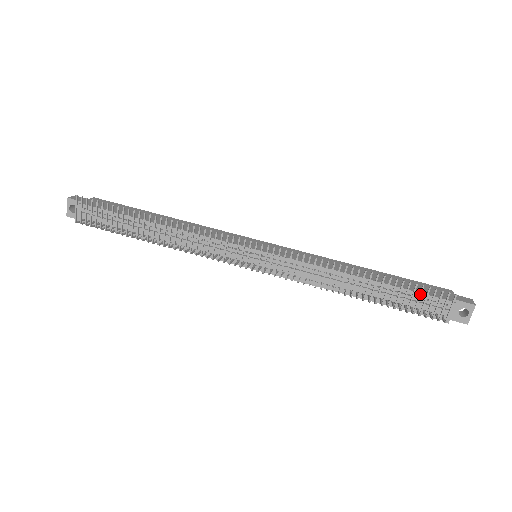
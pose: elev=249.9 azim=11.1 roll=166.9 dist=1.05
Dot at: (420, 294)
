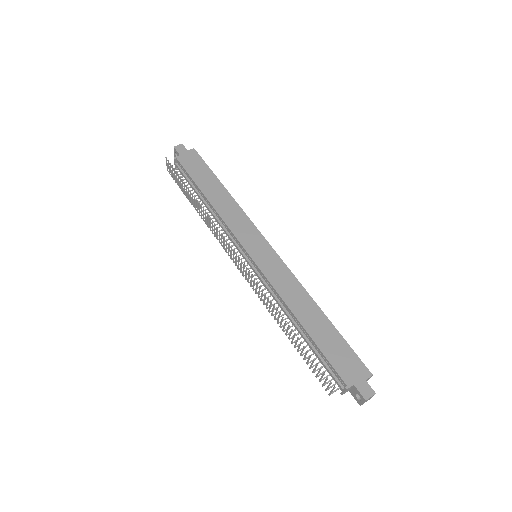
Dot at: (315, 366)
